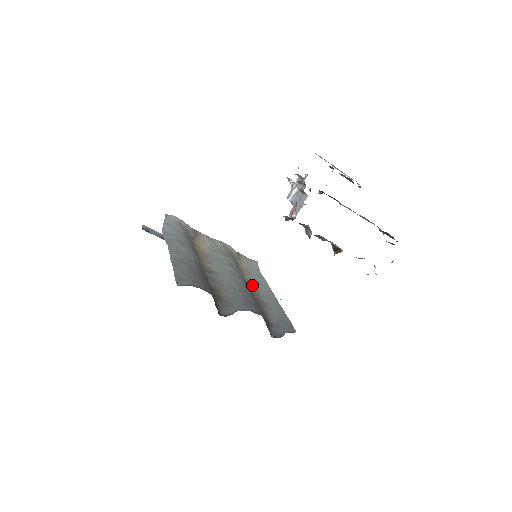
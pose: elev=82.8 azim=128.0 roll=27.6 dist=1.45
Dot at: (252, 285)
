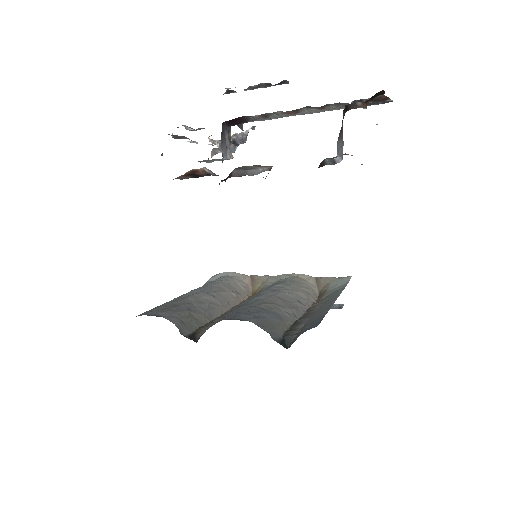
Dot at: (320, 303)
